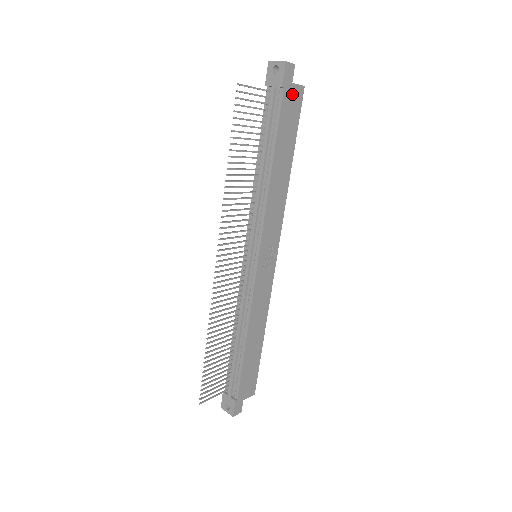
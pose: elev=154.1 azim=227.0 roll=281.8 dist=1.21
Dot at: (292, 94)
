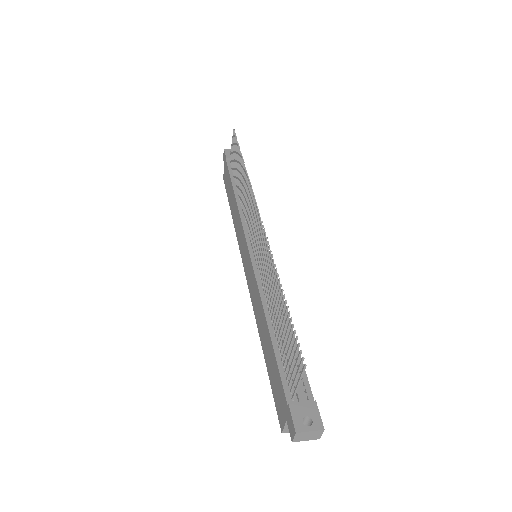
Dot at: occluded
